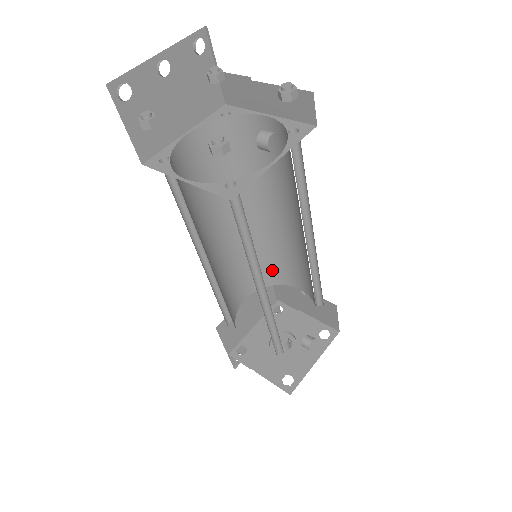
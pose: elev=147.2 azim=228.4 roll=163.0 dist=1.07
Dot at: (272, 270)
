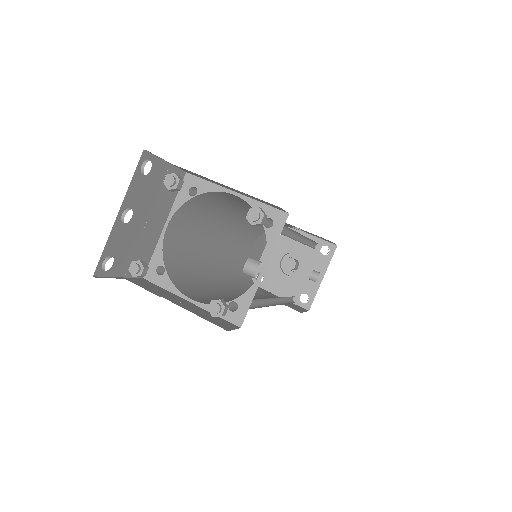
Dot at: occluded
